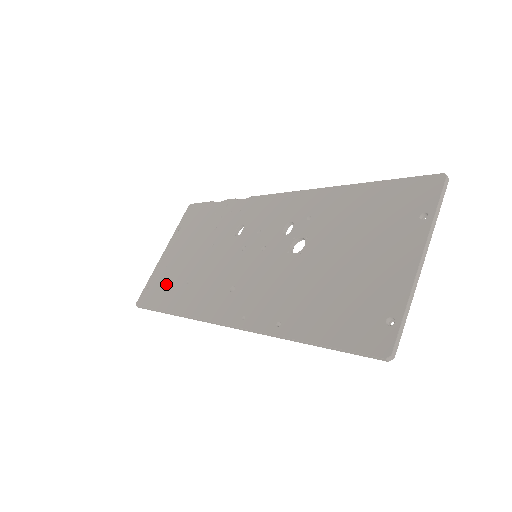
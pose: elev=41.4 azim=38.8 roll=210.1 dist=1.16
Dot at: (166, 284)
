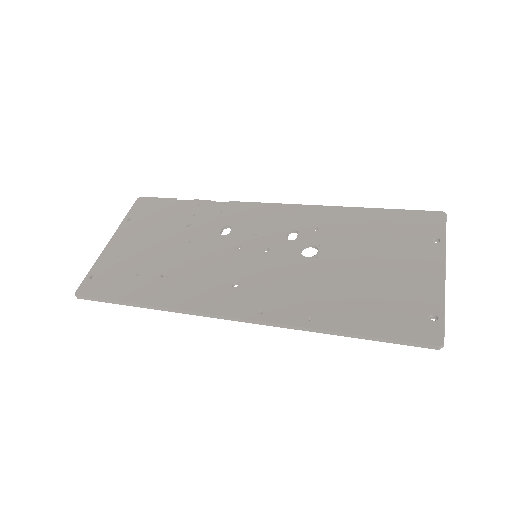
Dot at: (125, 274)
